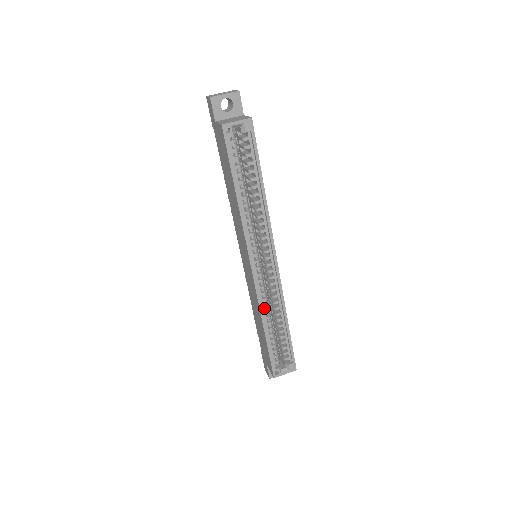
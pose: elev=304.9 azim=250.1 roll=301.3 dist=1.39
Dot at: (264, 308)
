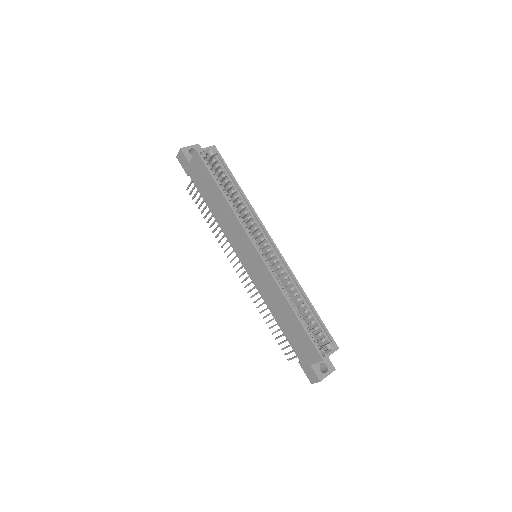
Dot at: occluded
